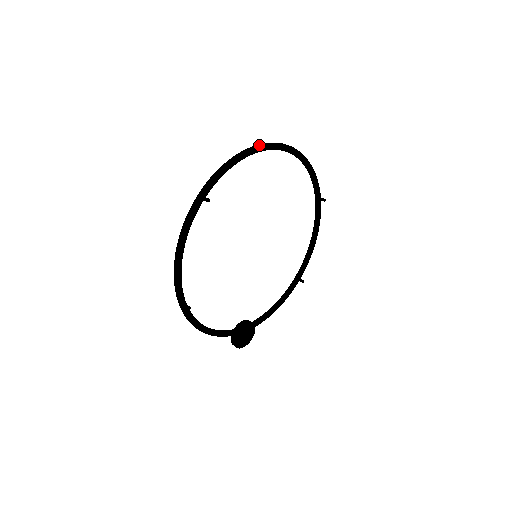
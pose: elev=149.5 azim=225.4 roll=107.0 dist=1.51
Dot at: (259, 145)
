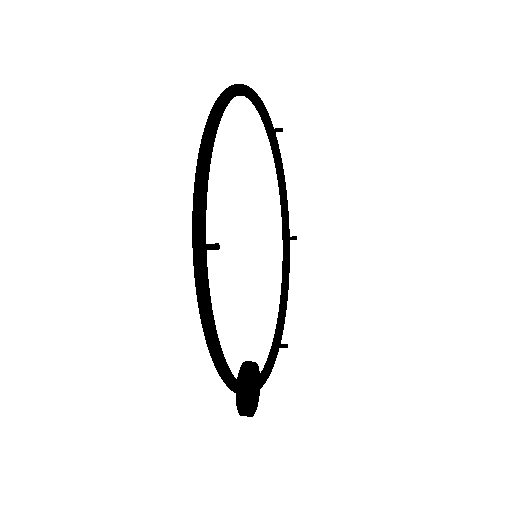
Dot at: occluded
